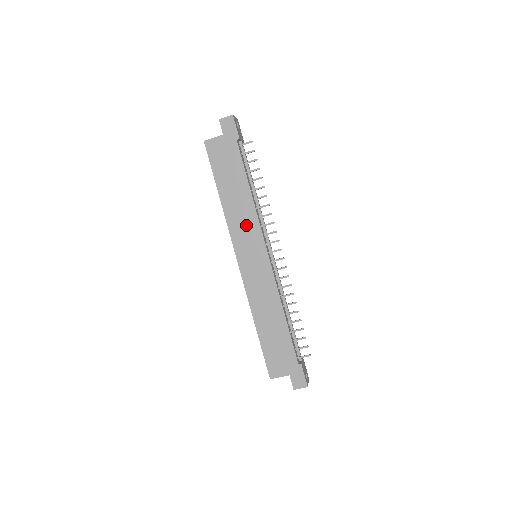
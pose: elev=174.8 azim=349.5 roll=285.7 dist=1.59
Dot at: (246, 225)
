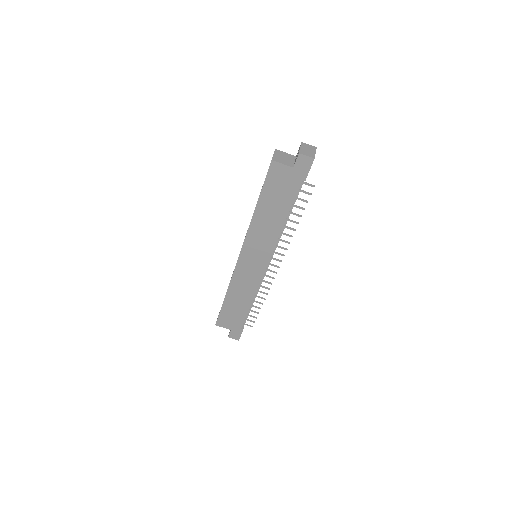
Dot at: (263, 241)
